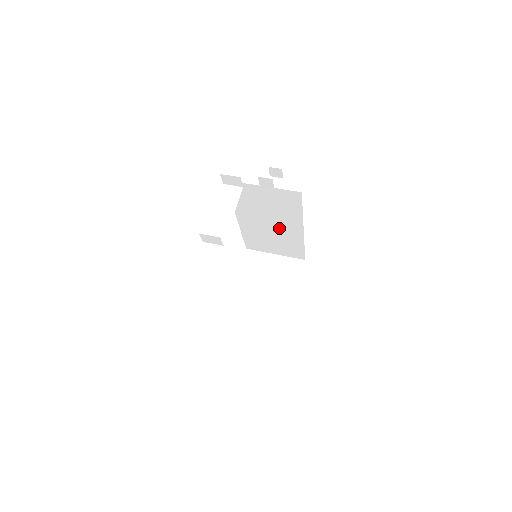
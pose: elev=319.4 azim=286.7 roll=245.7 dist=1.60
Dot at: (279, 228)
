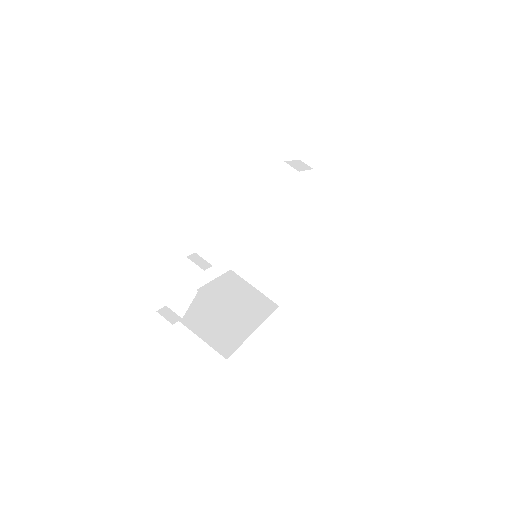
Dot at: occluded
